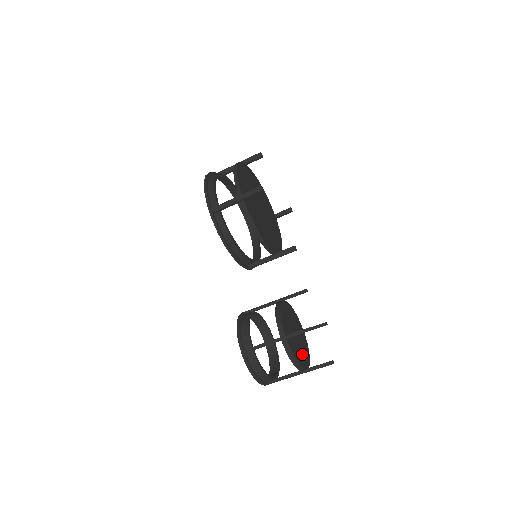
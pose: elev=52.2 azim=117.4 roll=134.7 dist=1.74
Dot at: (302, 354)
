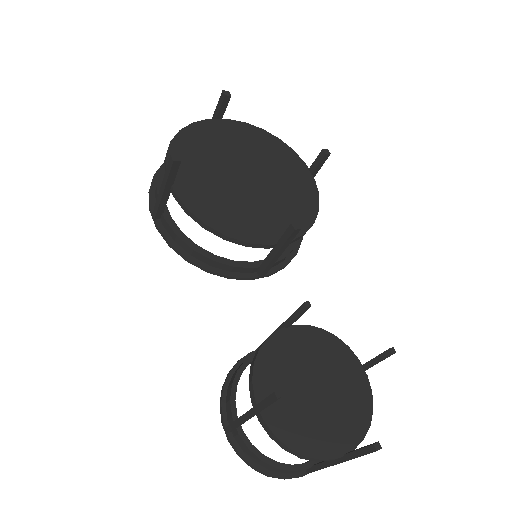
Dot at: (331, 425)
